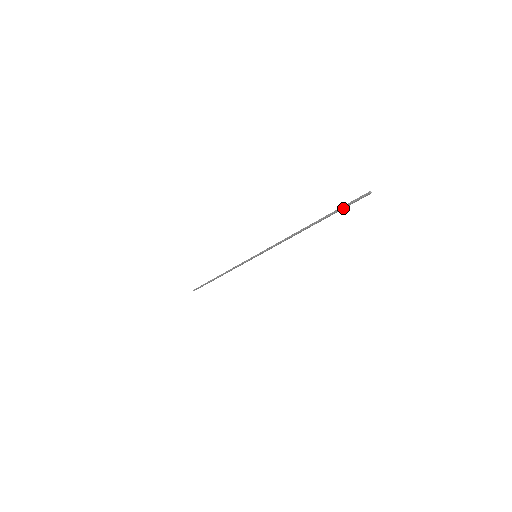
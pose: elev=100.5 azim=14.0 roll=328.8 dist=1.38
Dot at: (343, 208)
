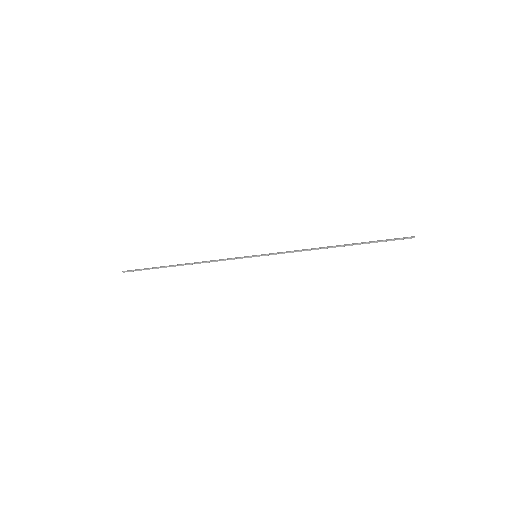
Dot at: (383, 241)
